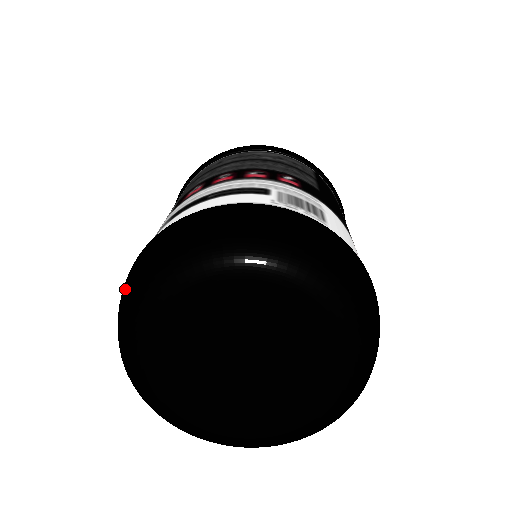
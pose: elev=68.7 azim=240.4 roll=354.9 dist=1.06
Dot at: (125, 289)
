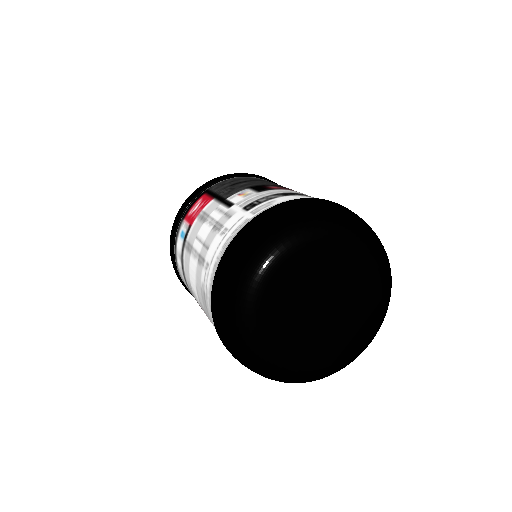
Dot at: (277, 220)
